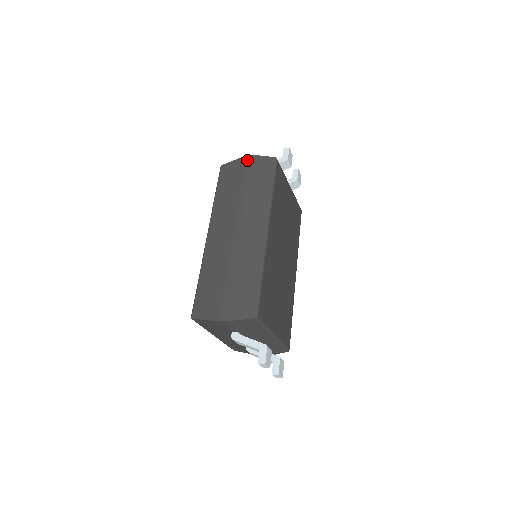
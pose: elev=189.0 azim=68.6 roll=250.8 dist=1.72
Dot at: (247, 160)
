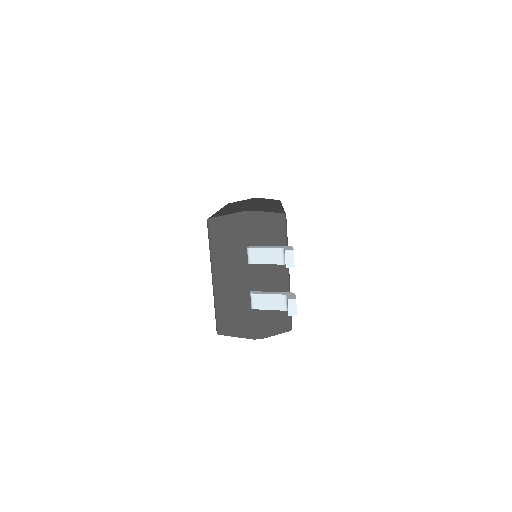
Dot at: (254, 198)
